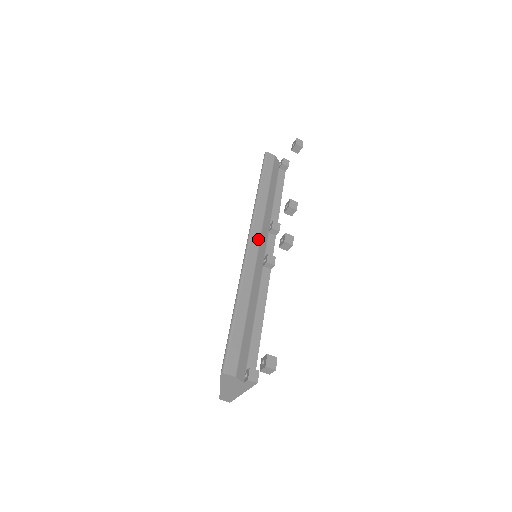
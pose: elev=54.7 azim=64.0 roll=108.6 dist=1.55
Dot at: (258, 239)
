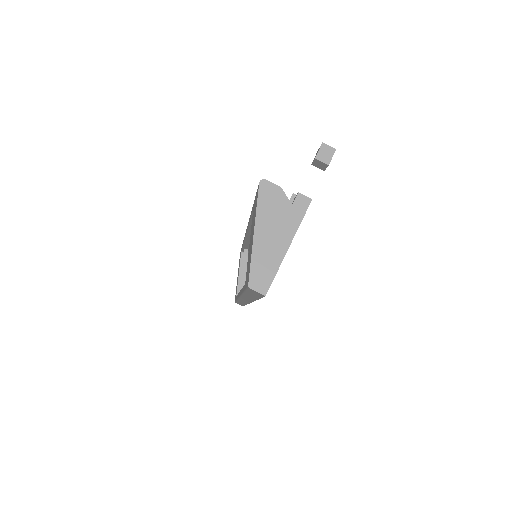
Dot at: occluded
